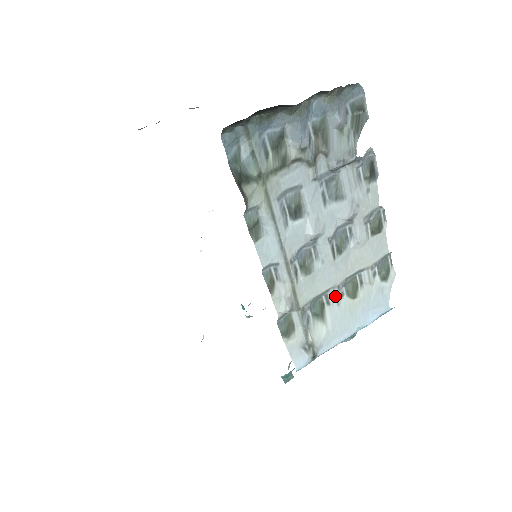
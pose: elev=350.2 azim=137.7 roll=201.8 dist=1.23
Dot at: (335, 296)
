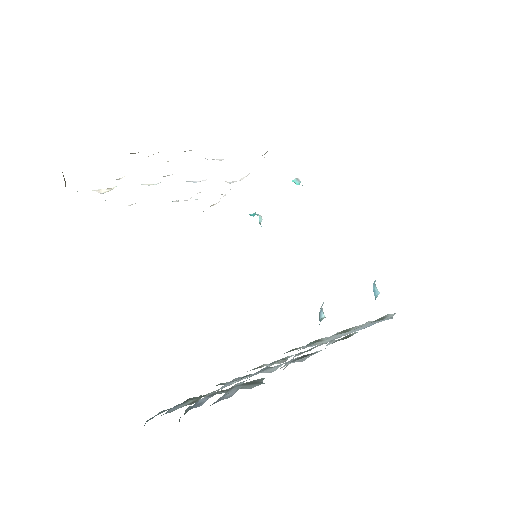
Dot at: (326, 339)
